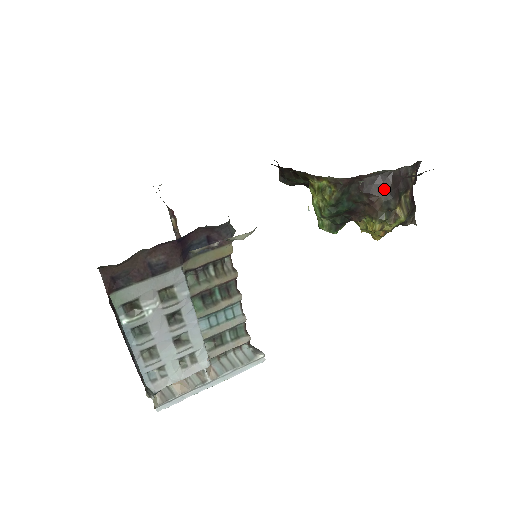
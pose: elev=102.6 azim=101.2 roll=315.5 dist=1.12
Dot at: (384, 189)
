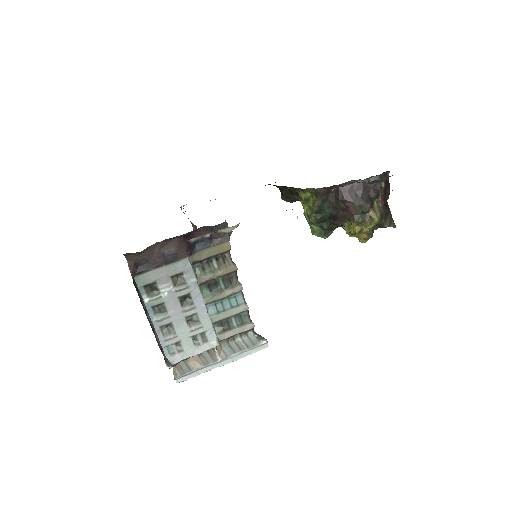
Dot at: (356, 196)
